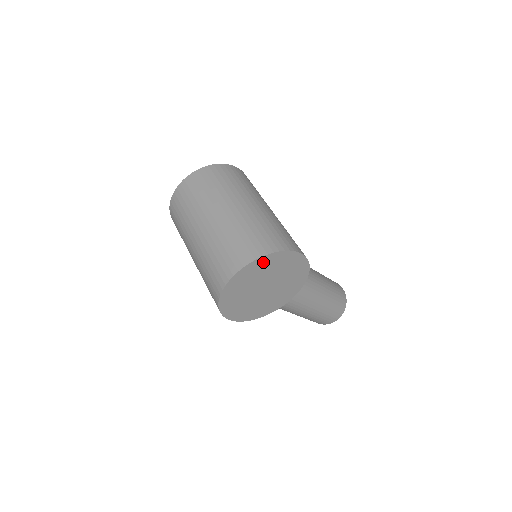
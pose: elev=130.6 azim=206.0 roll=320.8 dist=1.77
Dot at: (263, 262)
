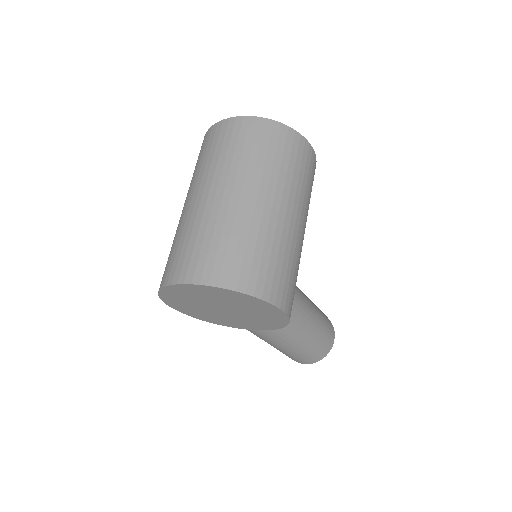
Dot at: (228, 293)
